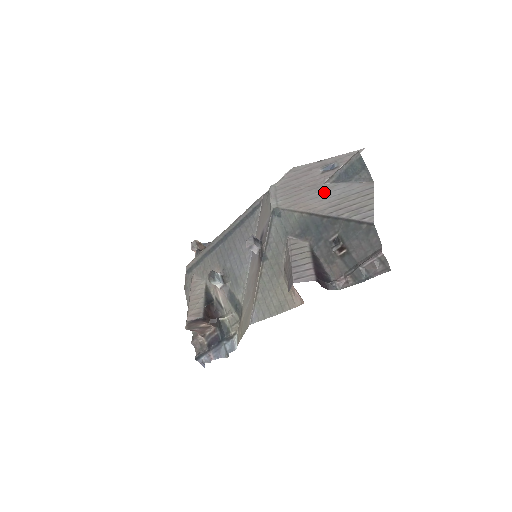
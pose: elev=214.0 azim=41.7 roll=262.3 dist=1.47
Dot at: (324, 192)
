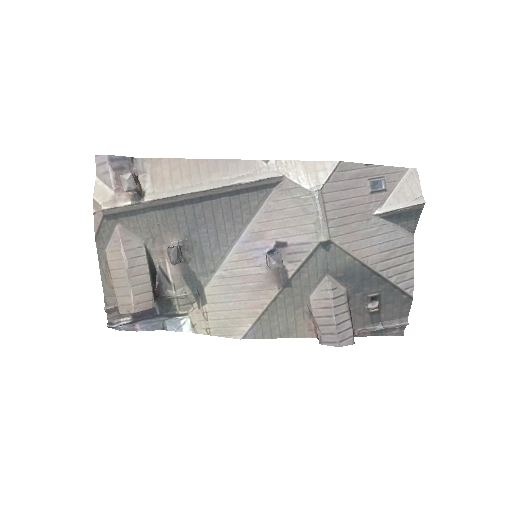
Dot at: (375, 232)
